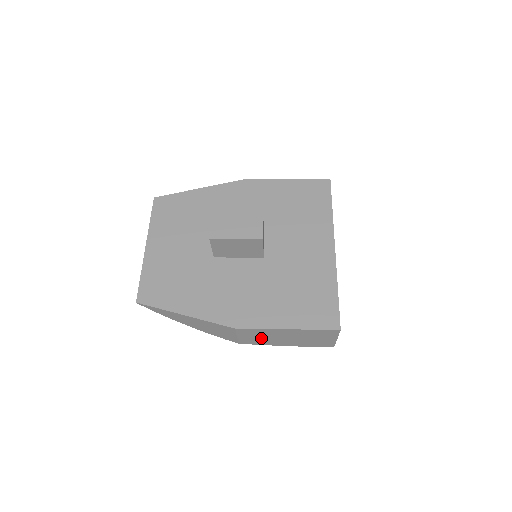
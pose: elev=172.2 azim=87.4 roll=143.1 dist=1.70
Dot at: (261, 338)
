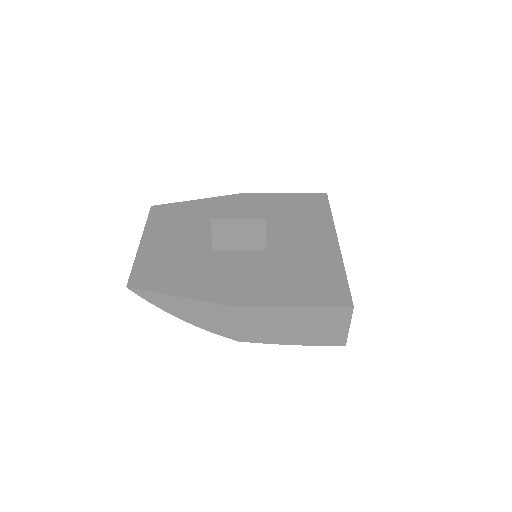
Dot at: (265, 328)
